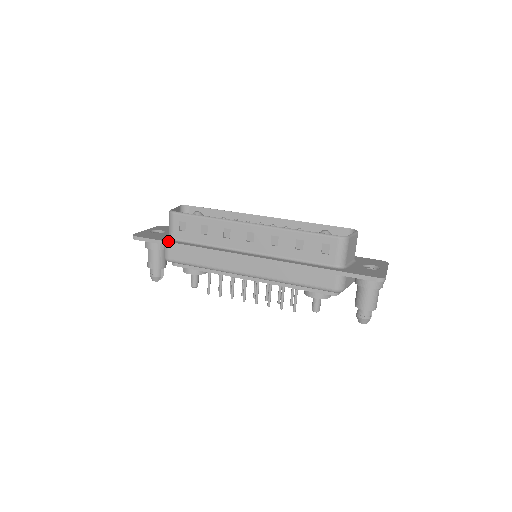
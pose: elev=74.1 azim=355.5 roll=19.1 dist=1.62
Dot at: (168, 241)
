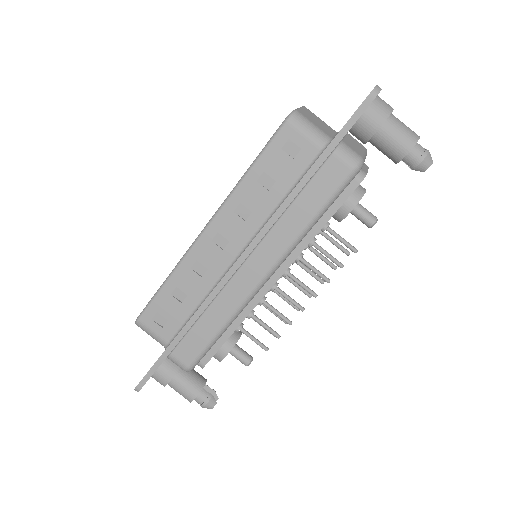
Dot at: occluded
